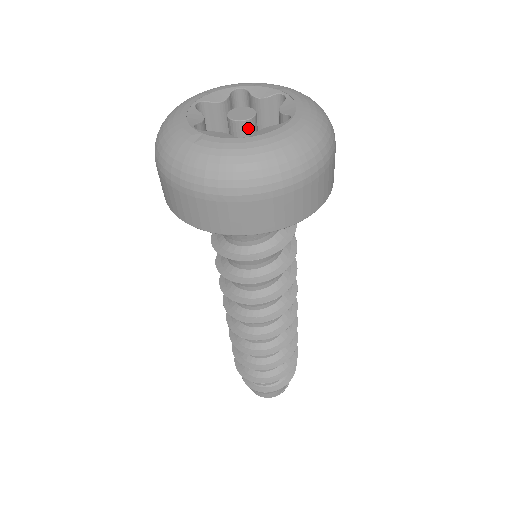
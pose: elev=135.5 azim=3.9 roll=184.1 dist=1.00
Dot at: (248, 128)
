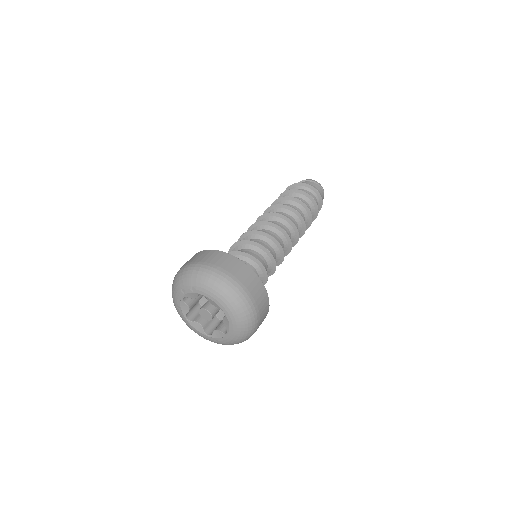
Dot at: occluded
